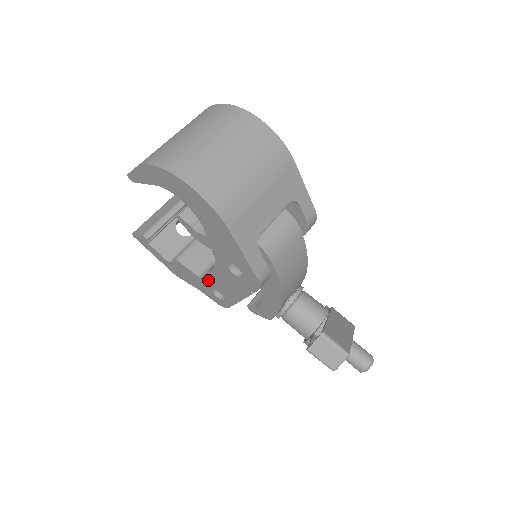
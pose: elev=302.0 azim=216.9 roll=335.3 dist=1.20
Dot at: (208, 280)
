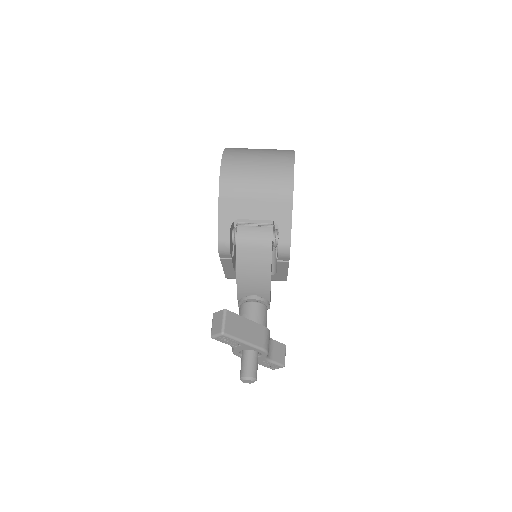
Dot at: occluded
